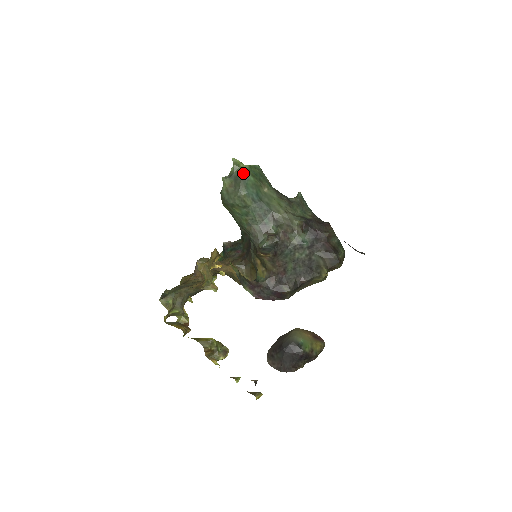
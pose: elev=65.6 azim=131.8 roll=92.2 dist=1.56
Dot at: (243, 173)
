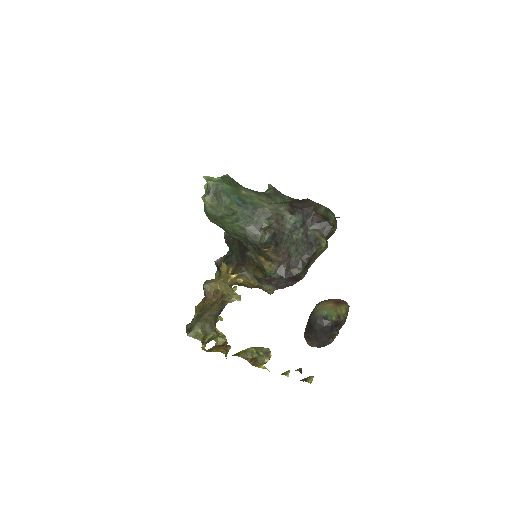
Dot at: (219, 185)
